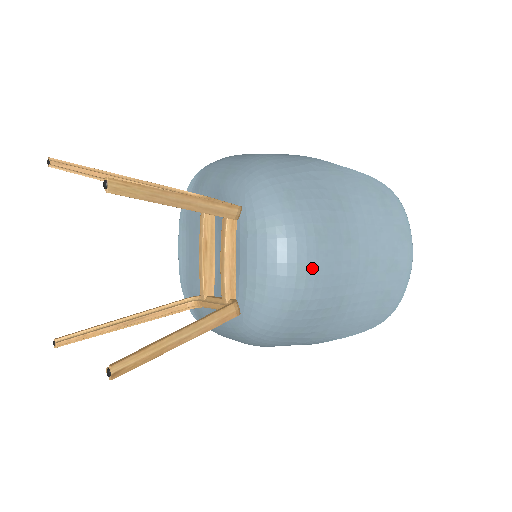
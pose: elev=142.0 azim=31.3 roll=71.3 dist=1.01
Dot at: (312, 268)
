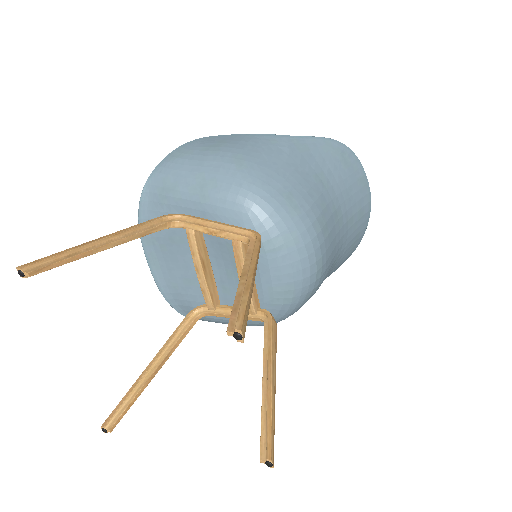
Dot at: (324, 257)
